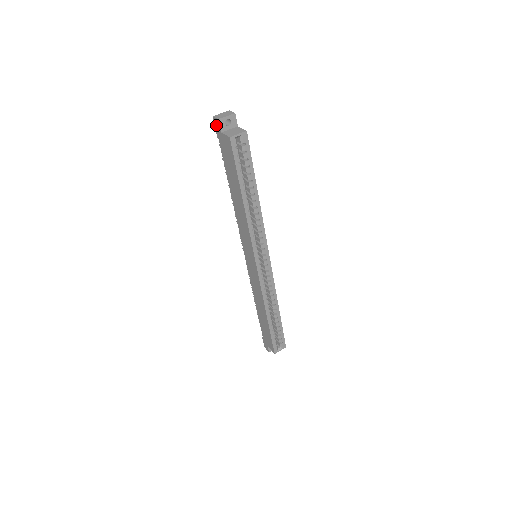
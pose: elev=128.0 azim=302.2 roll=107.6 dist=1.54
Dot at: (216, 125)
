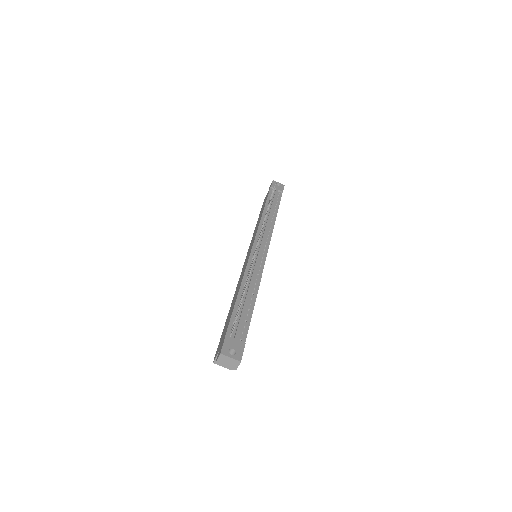
Dot at: (220, 350)
